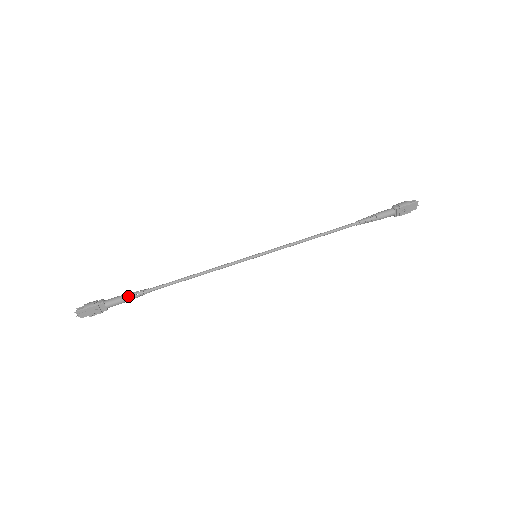
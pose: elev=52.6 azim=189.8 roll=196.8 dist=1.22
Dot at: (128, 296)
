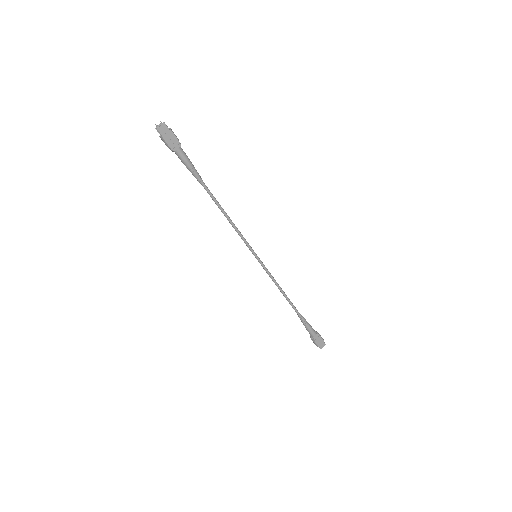
Dot at: (193, 165)
